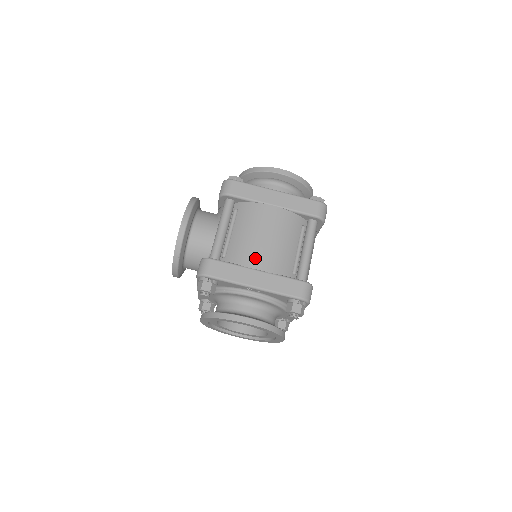
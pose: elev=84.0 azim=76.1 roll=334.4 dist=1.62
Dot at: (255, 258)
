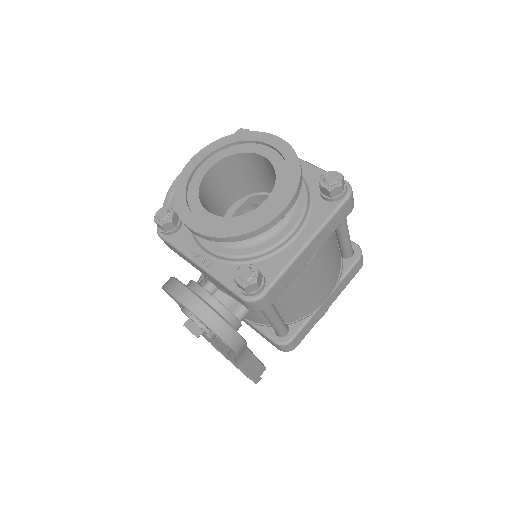
Dot at: occluded
